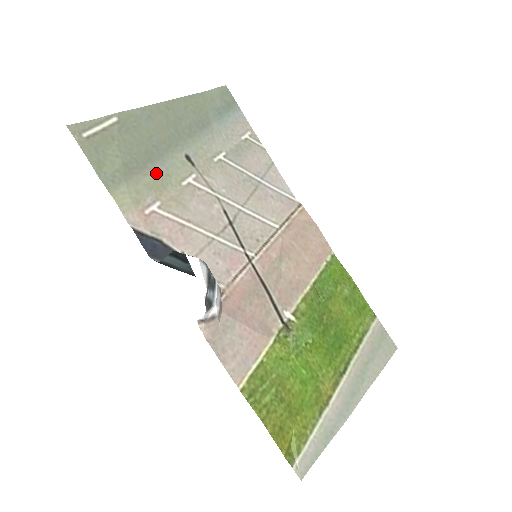
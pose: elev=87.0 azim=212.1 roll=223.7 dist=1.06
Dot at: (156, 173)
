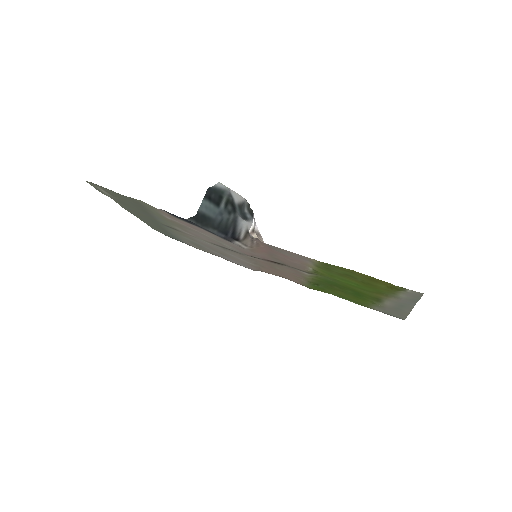
Dot at: (156, 215)
